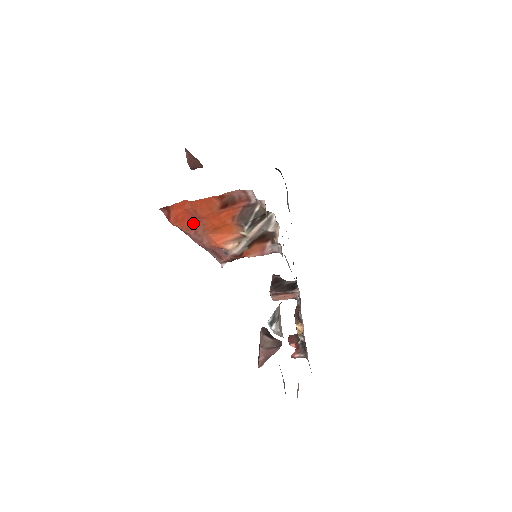
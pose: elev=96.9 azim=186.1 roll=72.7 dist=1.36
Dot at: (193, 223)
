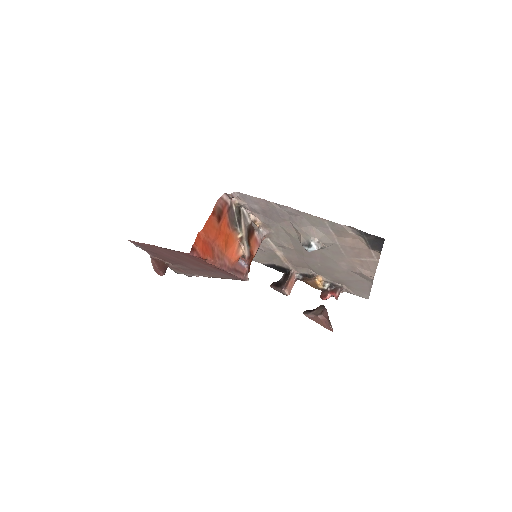
Dot at: (212, 250)
